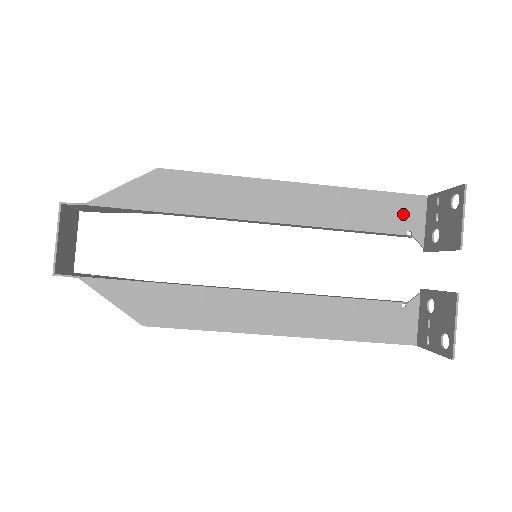
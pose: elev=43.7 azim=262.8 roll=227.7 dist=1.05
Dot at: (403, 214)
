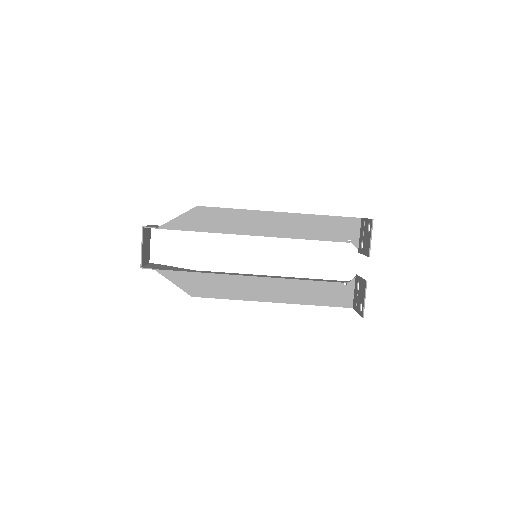
Dot at: (346, 230)
